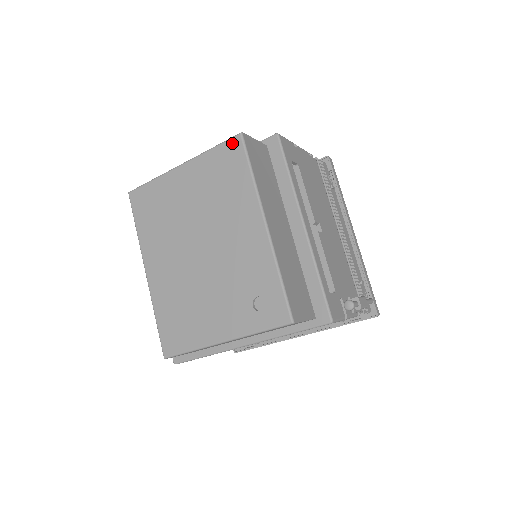
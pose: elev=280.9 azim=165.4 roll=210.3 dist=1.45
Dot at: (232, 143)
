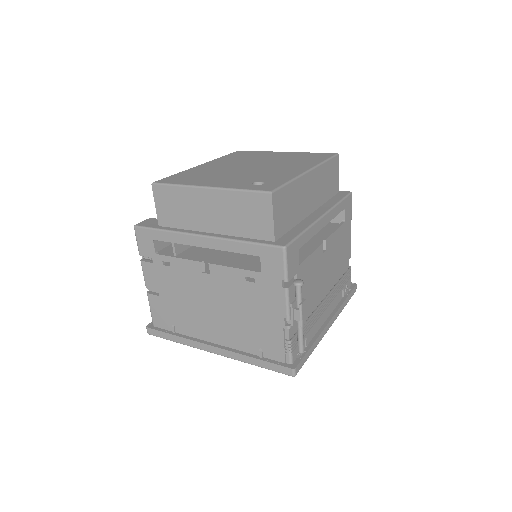
Dot at: (328, 153)
